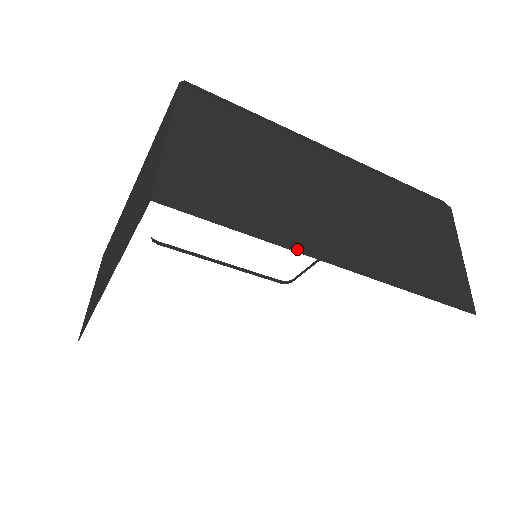
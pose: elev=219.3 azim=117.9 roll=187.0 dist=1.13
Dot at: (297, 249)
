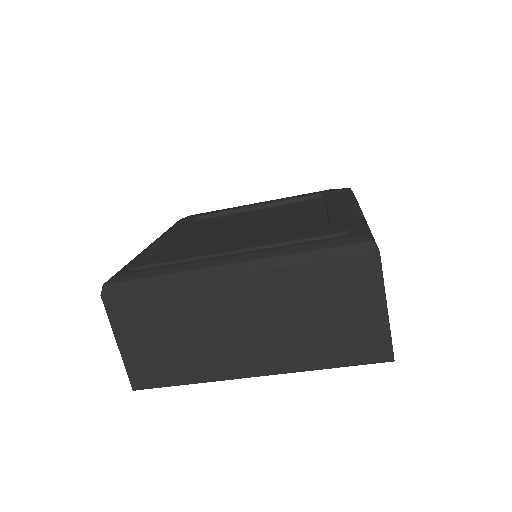
Dot at: (223, 378)
